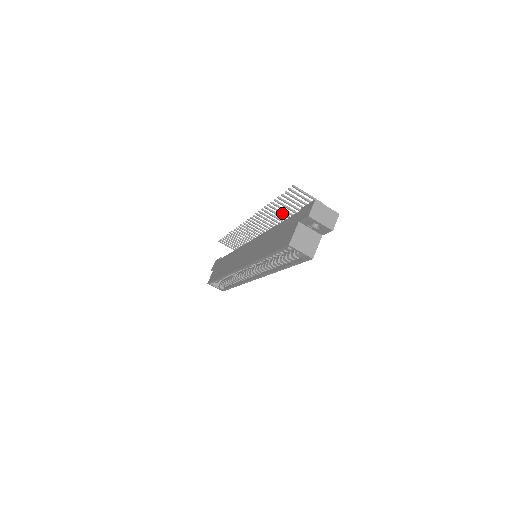
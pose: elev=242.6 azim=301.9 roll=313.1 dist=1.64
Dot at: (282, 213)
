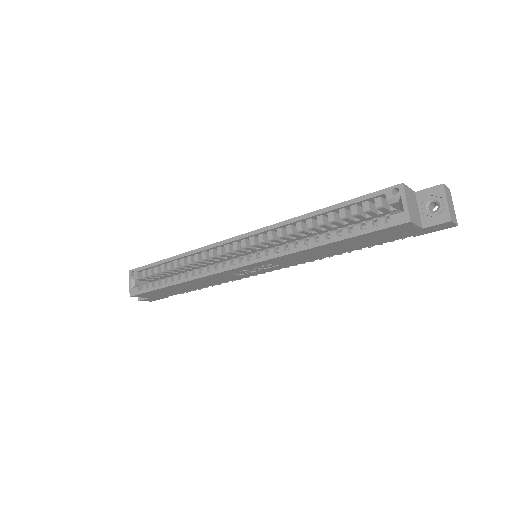
Dot at: occluded
